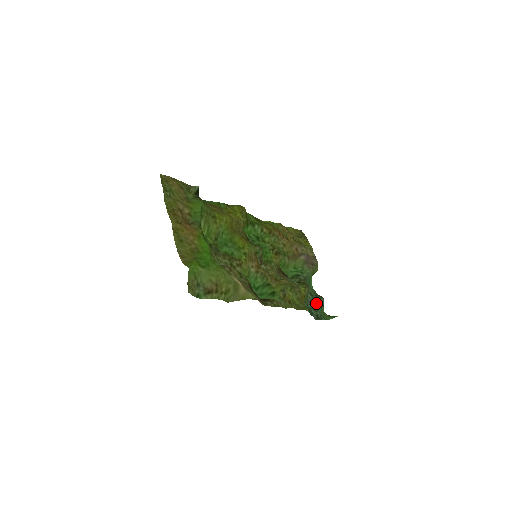
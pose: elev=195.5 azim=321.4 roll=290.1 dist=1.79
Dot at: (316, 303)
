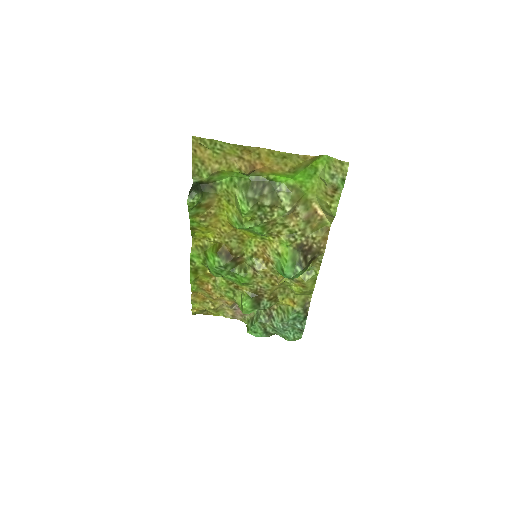
Dot at: (282, 332)
